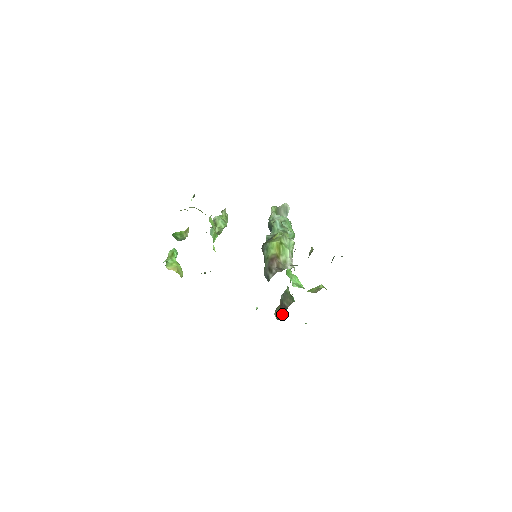
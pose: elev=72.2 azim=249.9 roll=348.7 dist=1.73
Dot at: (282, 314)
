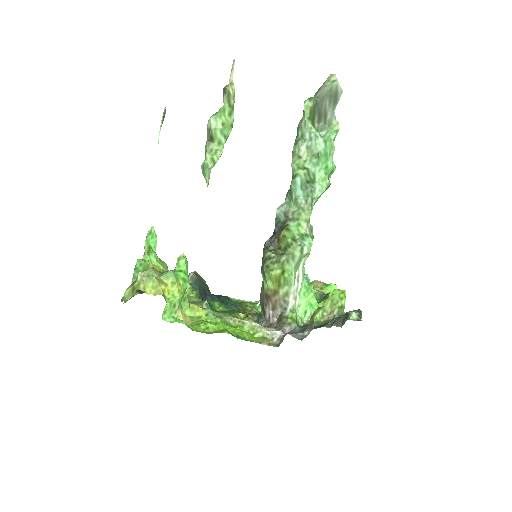
Dot at: occluded
